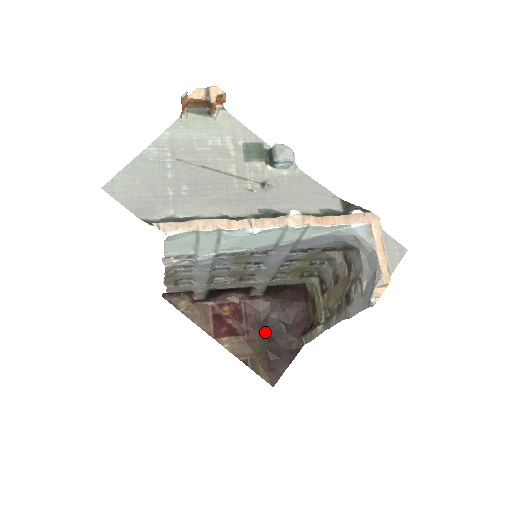
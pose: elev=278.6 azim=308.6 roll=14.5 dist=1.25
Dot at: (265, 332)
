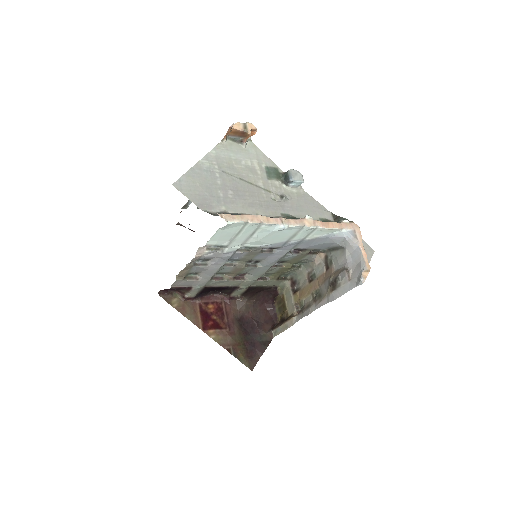
Dot at: (242, 327)
